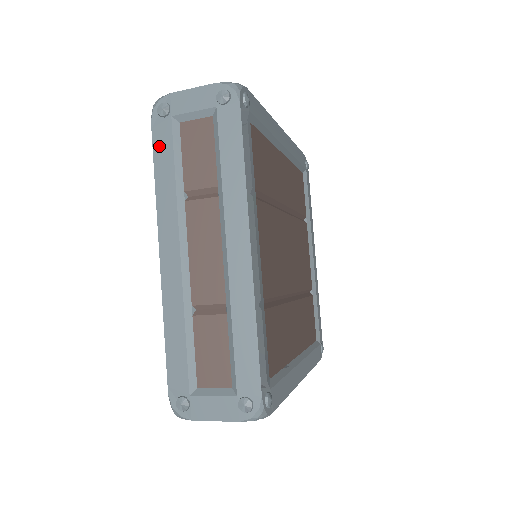
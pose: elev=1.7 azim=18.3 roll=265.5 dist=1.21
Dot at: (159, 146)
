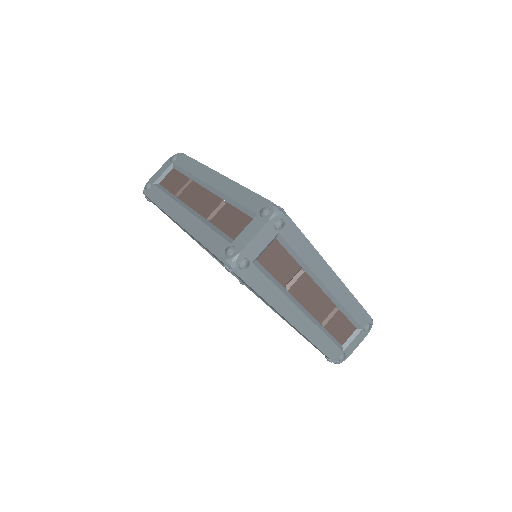
Dot at: (255, 283)
